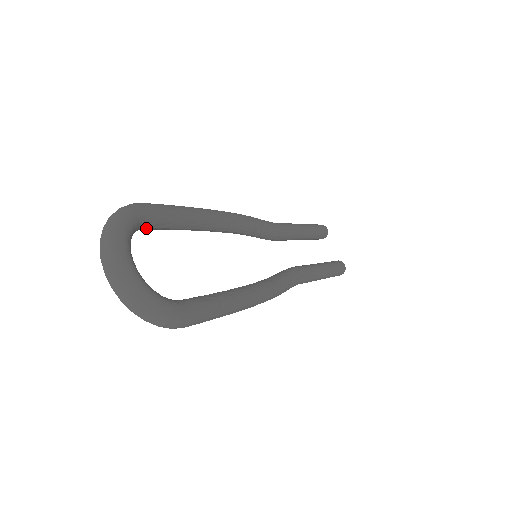
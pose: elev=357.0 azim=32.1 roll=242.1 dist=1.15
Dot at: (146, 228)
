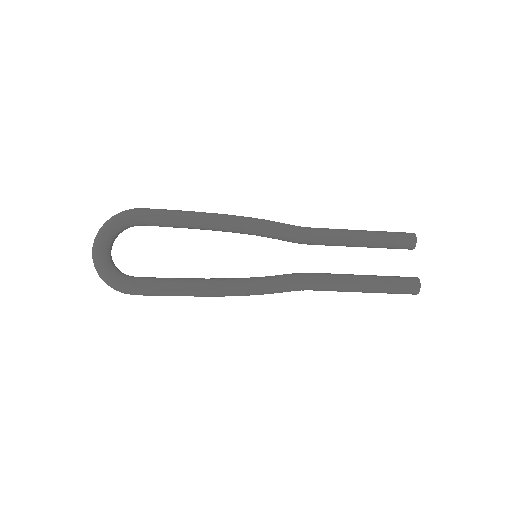
Dot at: (141, 225)
